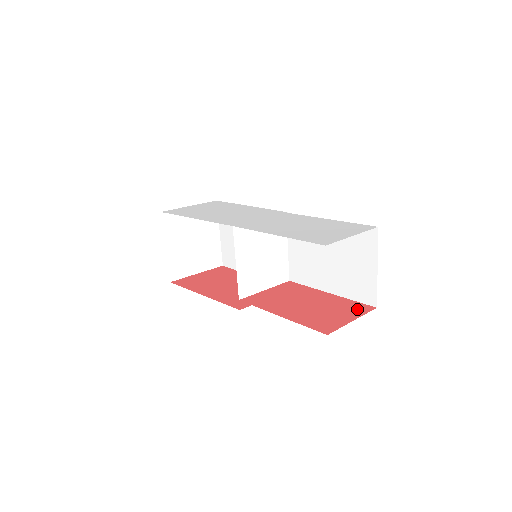
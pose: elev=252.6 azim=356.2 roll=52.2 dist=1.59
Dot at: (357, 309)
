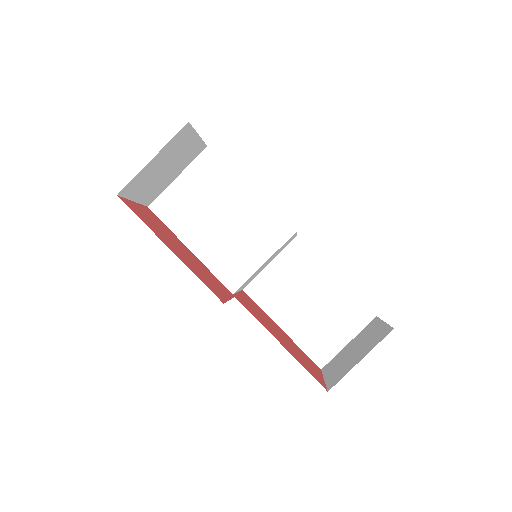
Dot at: (314, 365)
